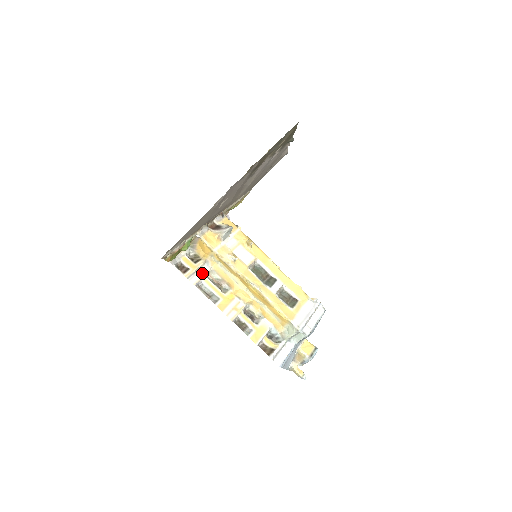
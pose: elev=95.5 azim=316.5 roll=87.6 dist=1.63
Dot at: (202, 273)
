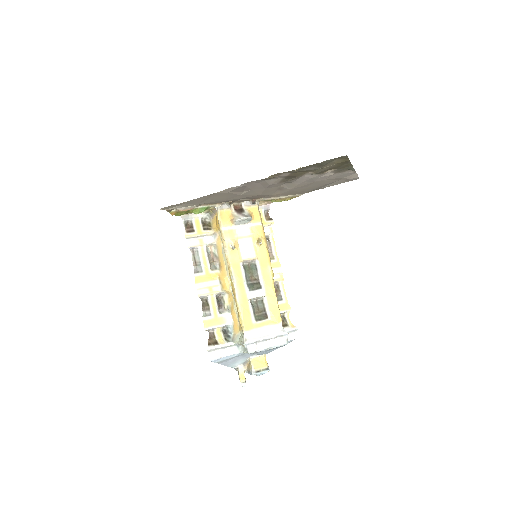
Dot at: (204, 241)
